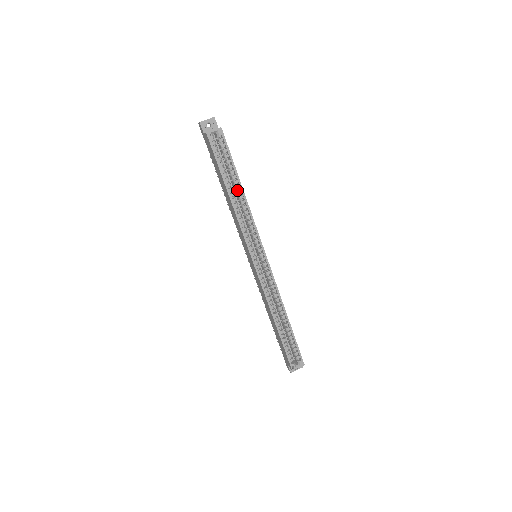
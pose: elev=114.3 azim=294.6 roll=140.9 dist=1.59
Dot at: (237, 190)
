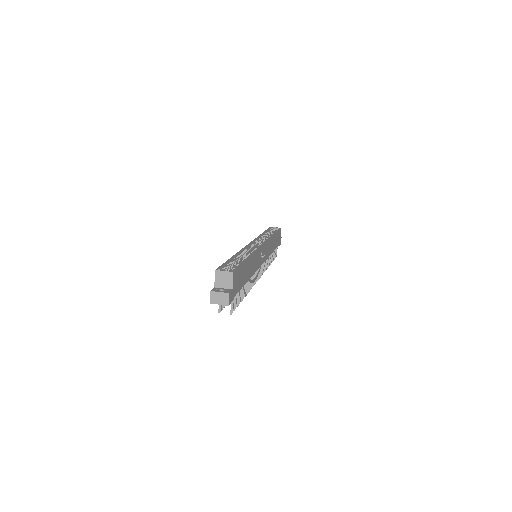
Dot at: occluded
